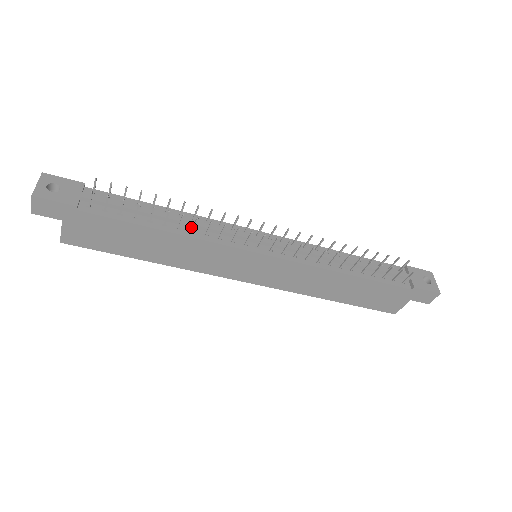
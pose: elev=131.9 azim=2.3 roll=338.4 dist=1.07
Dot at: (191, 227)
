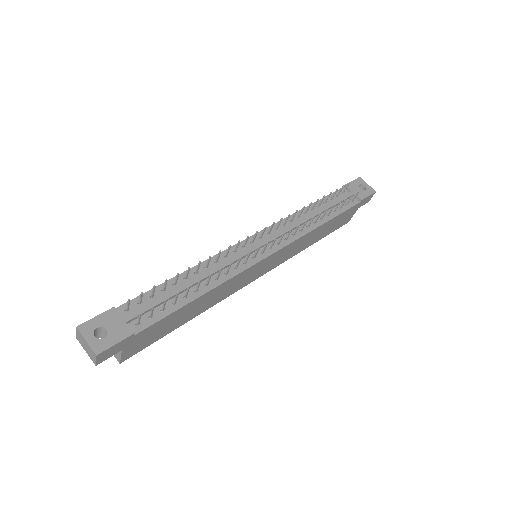
Dot at: (212, 275)
